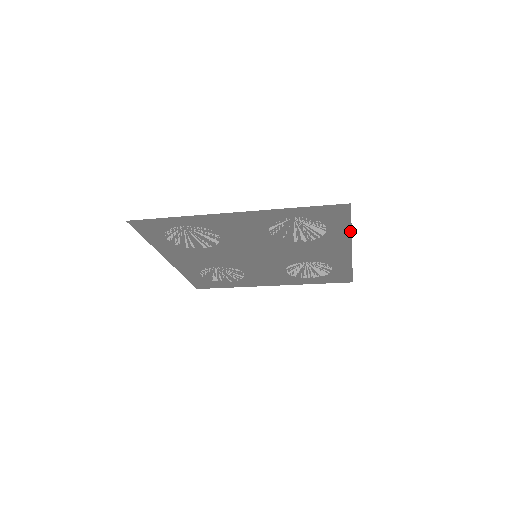
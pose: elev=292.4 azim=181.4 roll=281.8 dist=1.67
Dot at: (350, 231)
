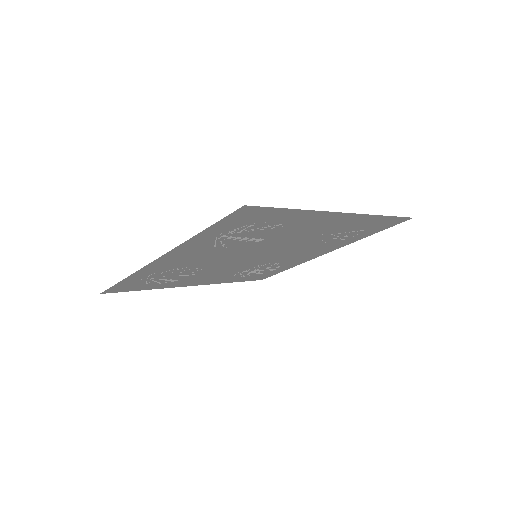
Dot at: (304, 210)
